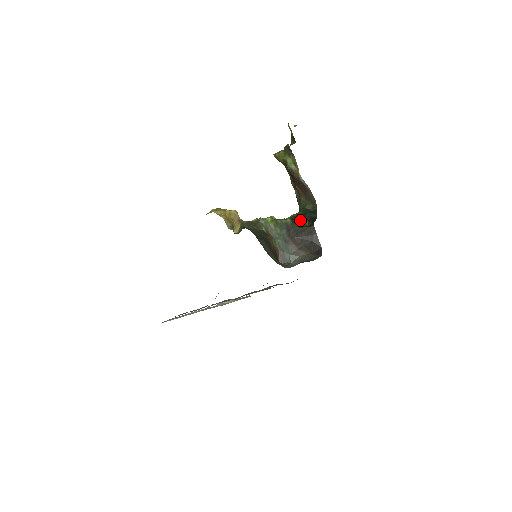
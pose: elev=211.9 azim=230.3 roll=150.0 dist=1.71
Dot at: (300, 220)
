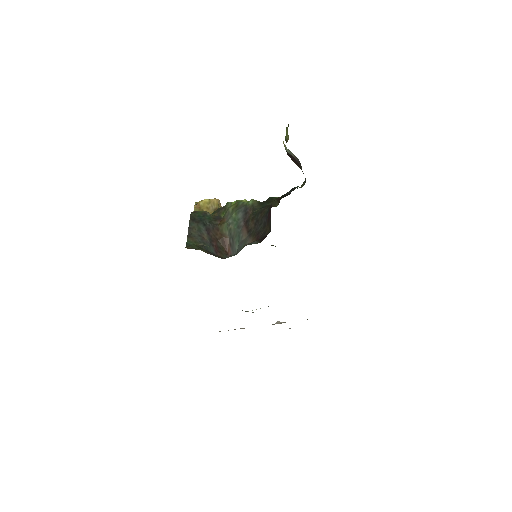
Dot at: (271, 201)
